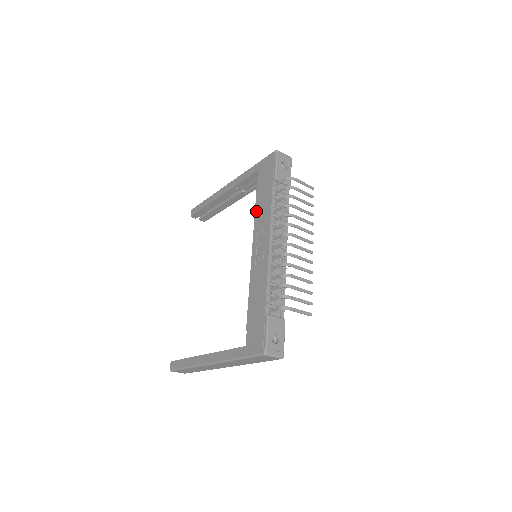
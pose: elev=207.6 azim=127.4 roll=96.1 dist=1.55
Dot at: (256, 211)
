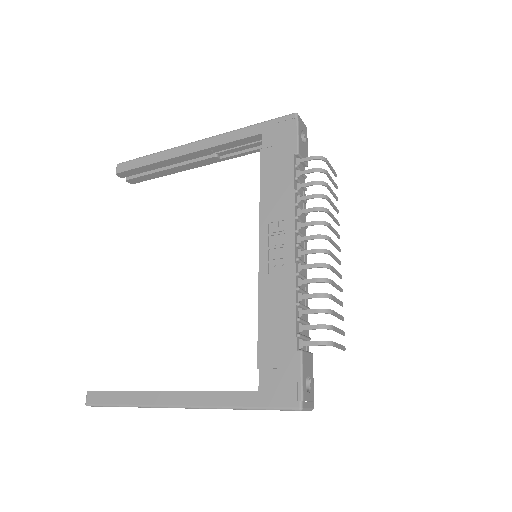
Dot at: (263, 193)
